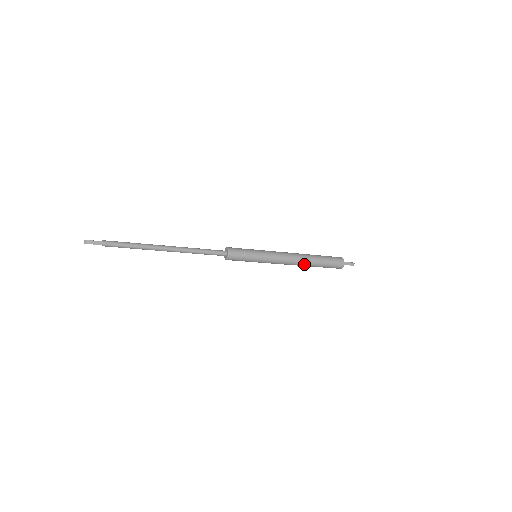
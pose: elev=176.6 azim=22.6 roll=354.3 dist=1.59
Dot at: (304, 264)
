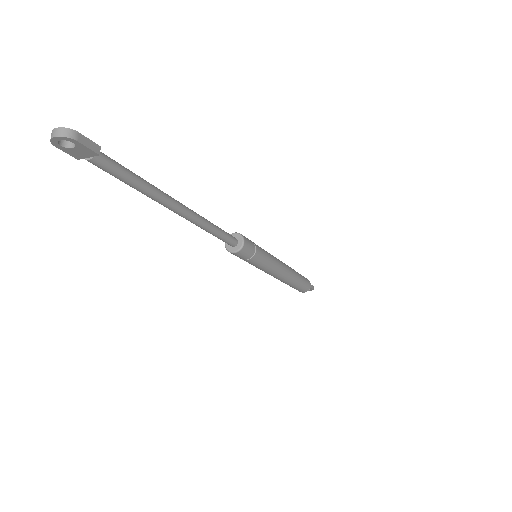
Dot at: (290, 278)
